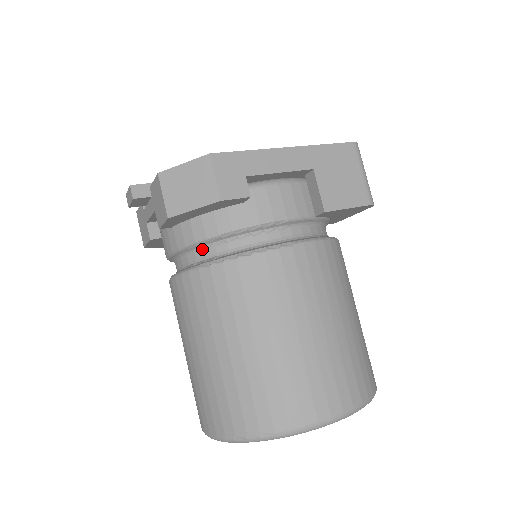
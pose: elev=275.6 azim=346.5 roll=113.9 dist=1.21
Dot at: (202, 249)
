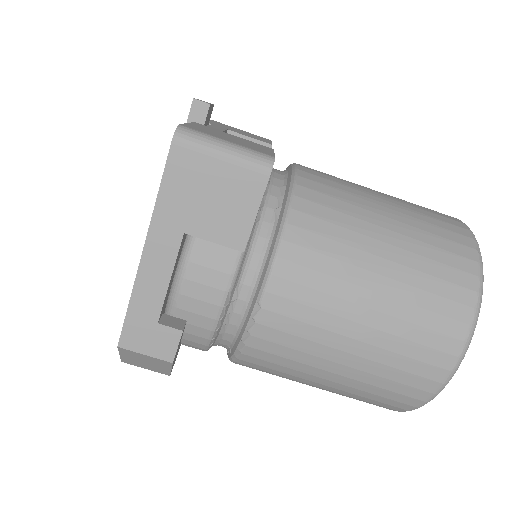
Dot at: (216, 345)
